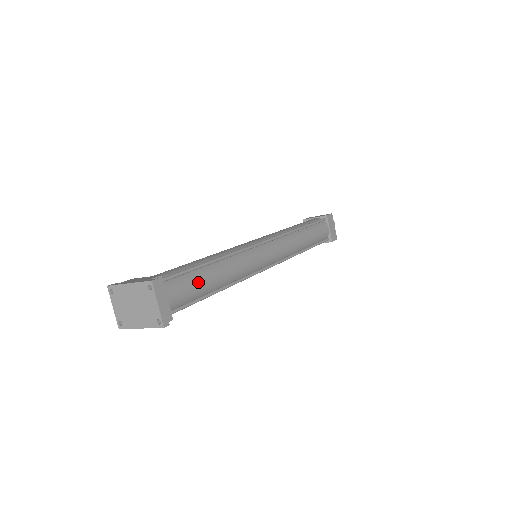
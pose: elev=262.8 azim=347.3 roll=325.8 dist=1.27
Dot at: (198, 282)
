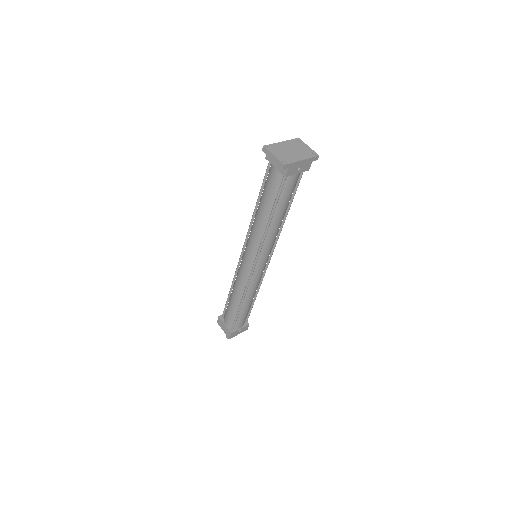
Dot at: occluded
